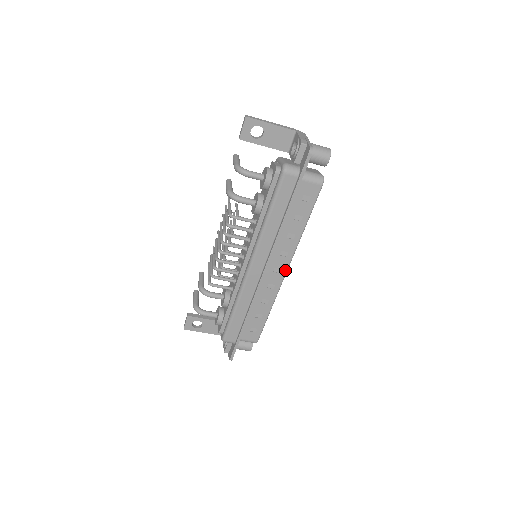
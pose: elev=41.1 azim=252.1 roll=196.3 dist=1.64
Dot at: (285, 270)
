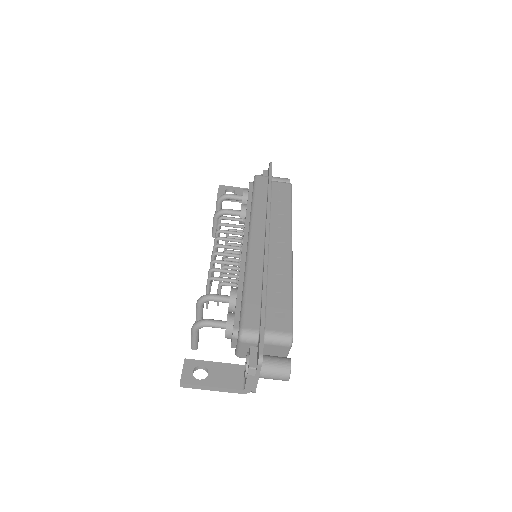
Dot at: (289, 244)
